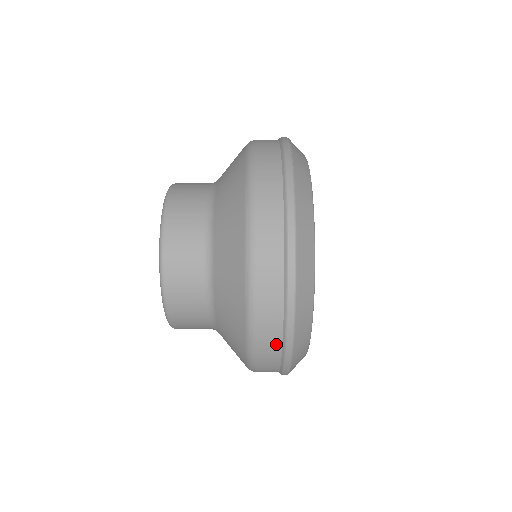
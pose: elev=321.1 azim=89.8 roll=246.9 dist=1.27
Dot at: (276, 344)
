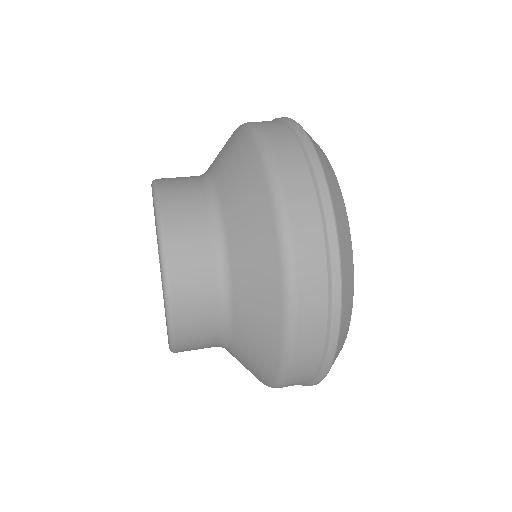
Dot at: (320, 272)
